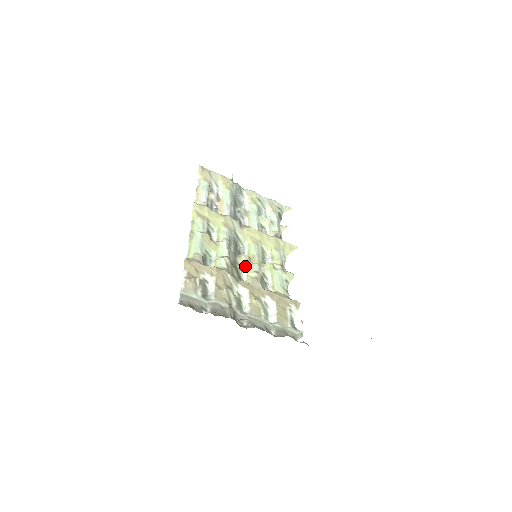
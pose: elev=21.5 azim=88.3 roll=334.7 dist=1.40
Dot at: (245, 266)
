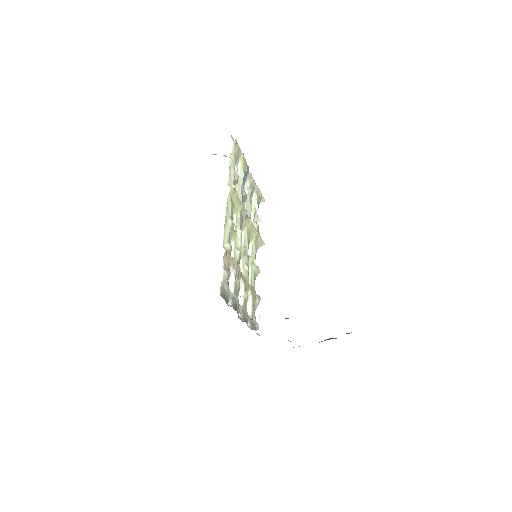
Dot at: (242, 257)
